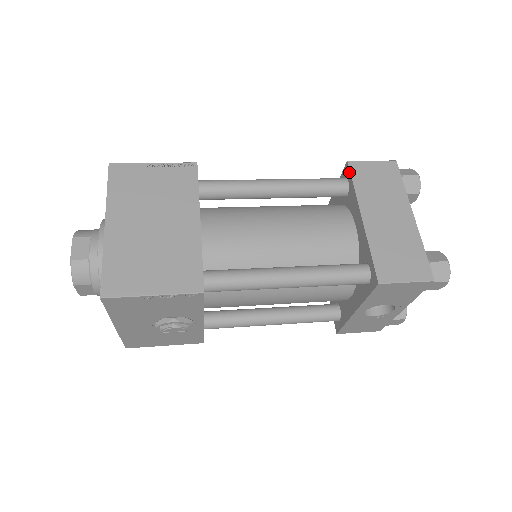
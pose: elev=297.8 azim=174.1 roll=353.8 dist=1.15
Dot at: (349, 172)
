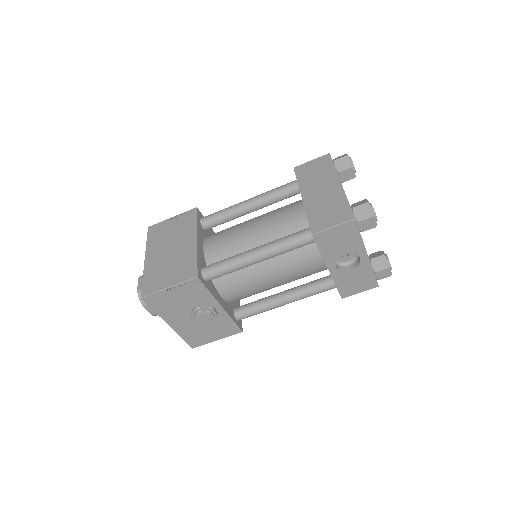
Dot at: (295, 174)
